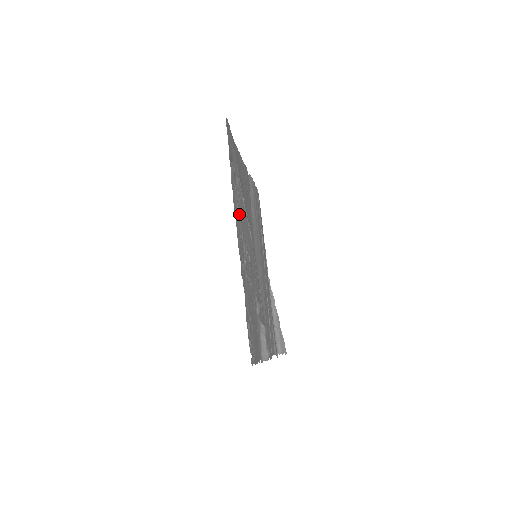
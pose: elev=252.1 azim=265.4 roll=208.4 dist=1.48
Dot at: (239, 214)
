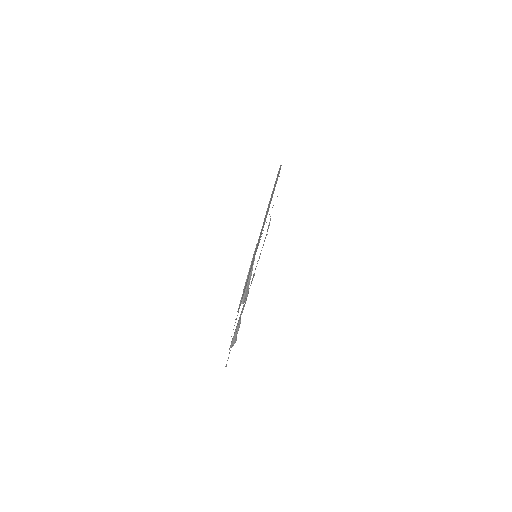
Dot at: occluded
